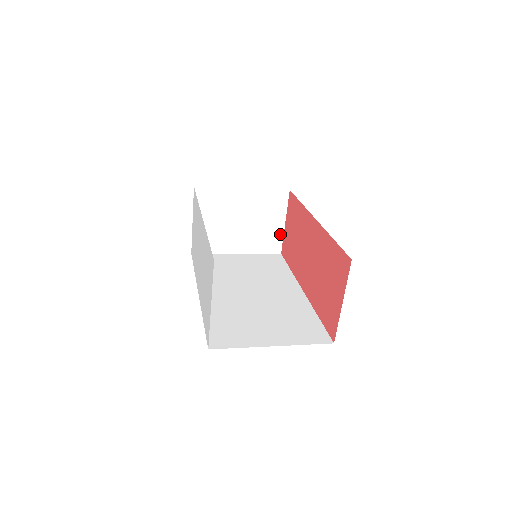
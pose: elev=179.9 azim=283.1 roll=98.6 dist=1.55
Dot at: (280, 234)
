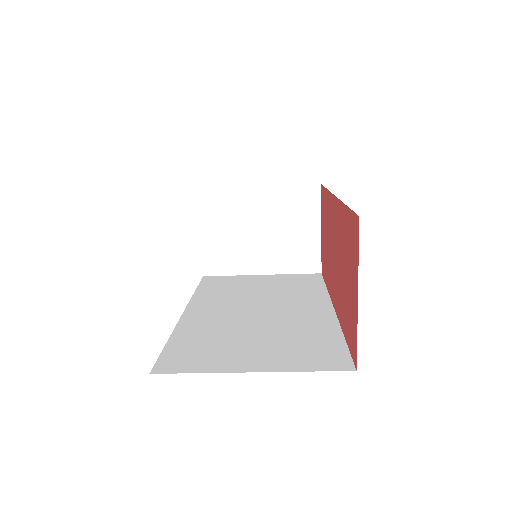
Dot at: (316, 246)
